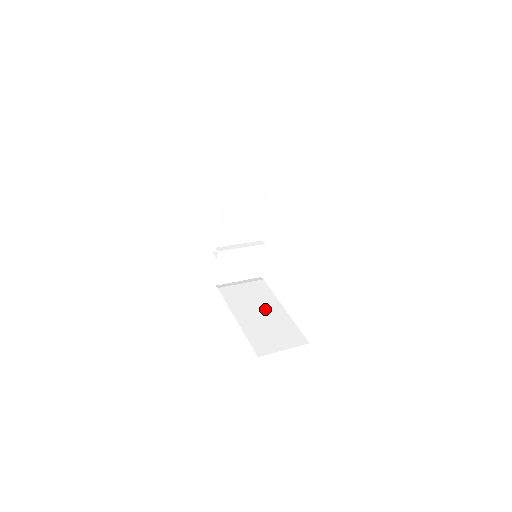
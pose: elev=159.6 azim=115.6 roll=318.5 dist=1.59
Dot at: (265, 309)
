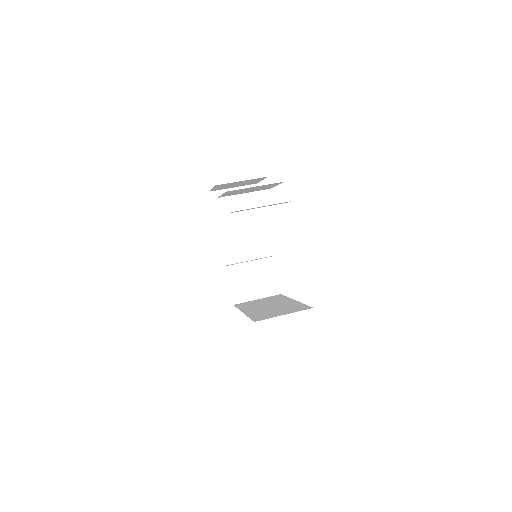
Dot at: (275, 304)
